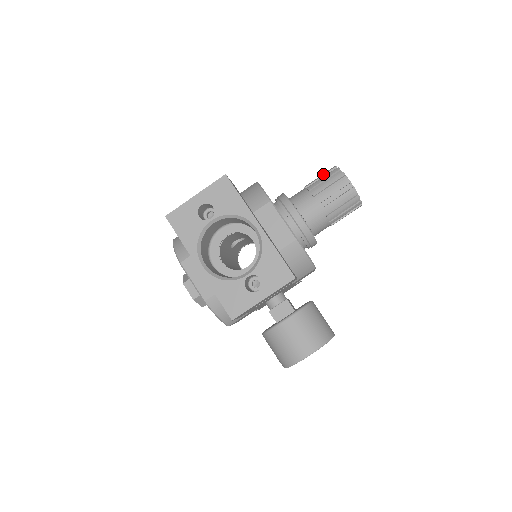
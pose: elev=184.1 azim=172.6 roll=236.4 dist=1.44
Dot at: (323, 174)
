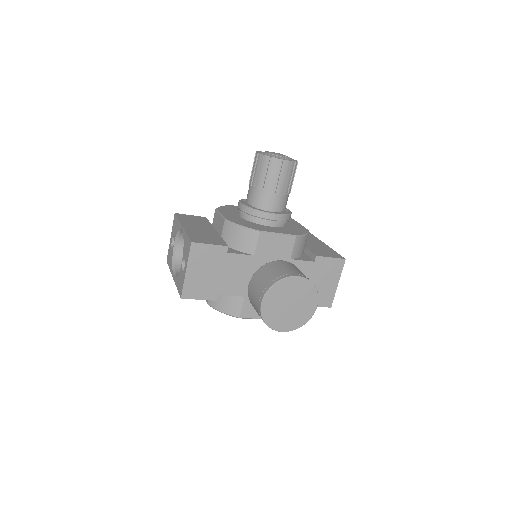
Dot at: occluded
